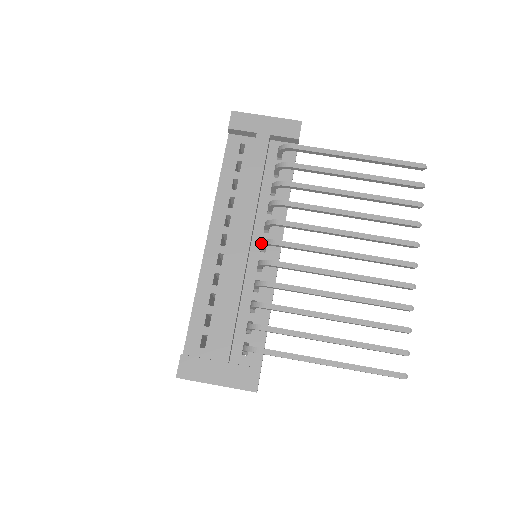
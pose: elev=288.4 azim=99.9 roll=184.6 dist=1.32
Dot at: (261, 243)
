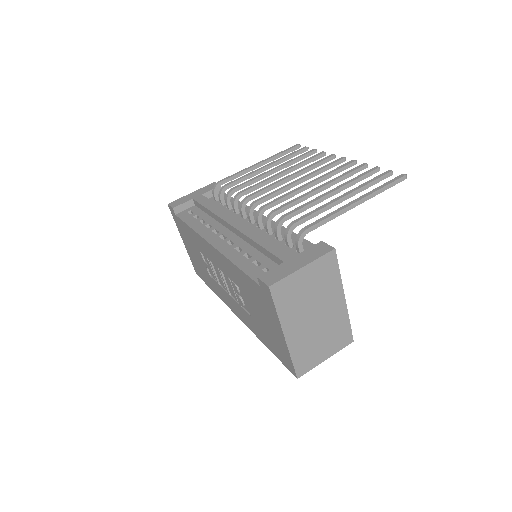
Dot at: (248, 216)
